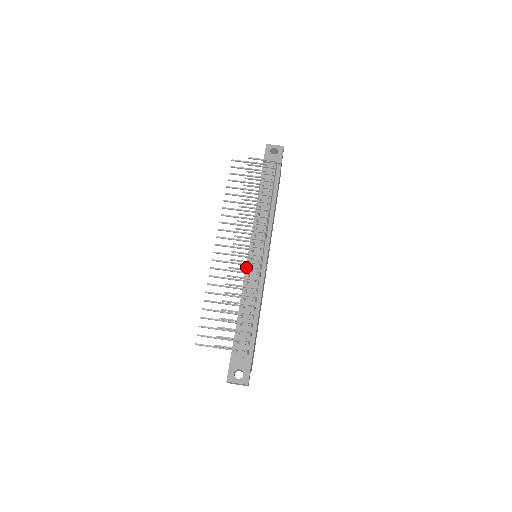
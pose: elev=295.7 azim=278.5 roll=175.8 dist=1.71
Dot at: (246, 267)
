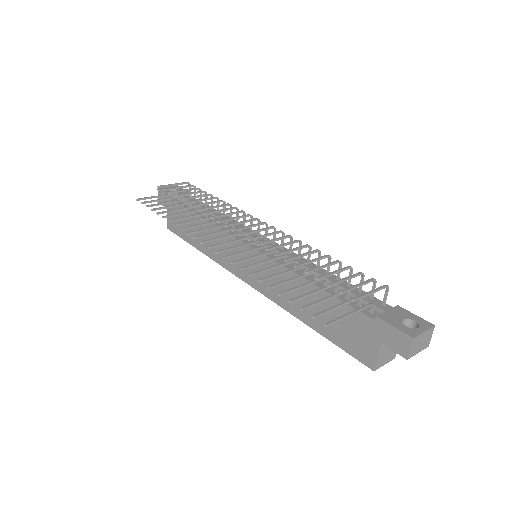
Dot at: (265, 255)
